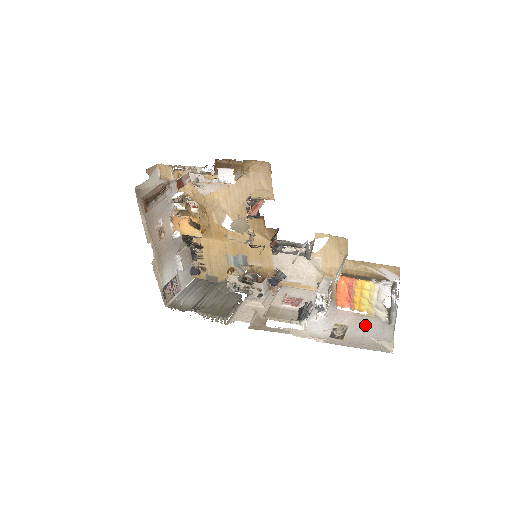
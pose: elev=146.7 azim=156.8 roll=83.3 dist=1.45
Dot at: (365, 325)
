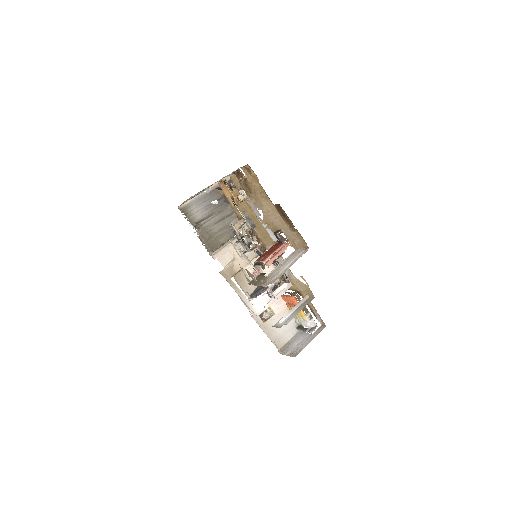
Dot at: occluded
